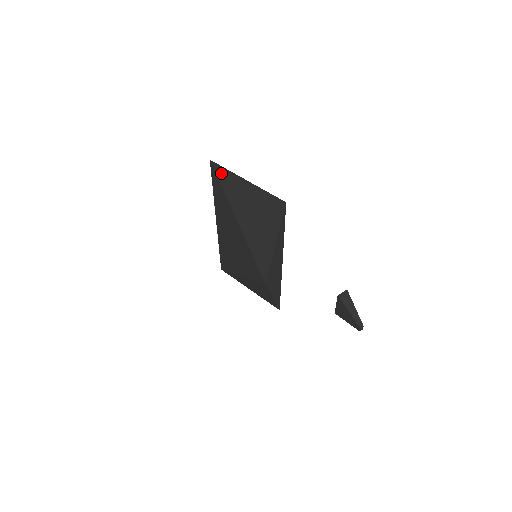
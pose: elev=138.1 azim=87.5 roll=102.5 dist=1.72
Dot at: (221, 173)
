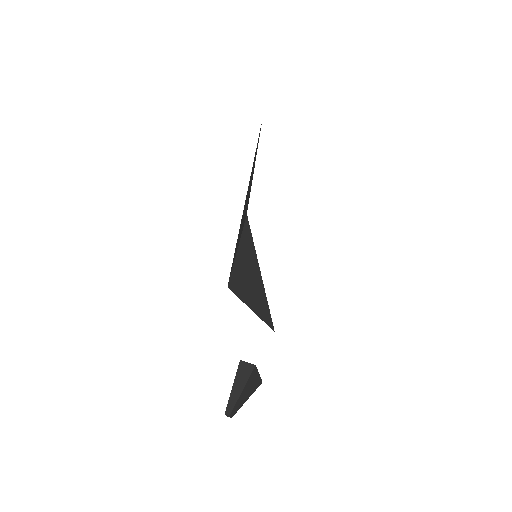
Dot at: occluded
